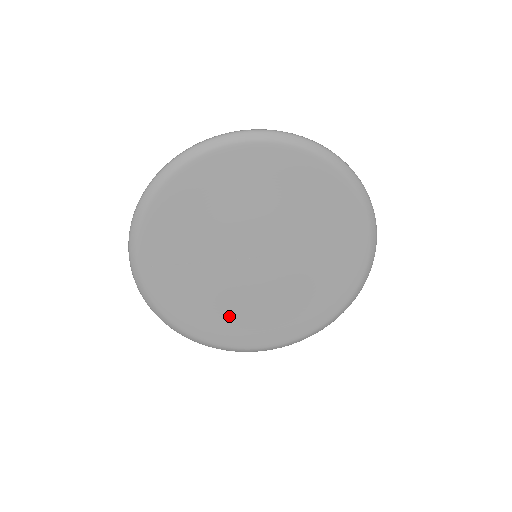
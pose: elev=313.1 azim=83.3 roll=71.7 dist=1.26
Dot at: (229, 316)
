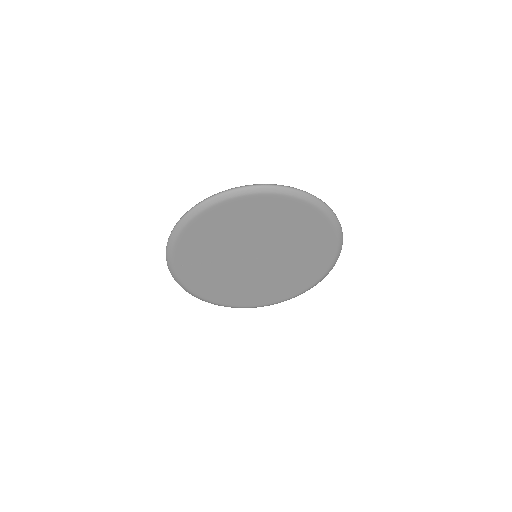
Dot at: (236, 290)
